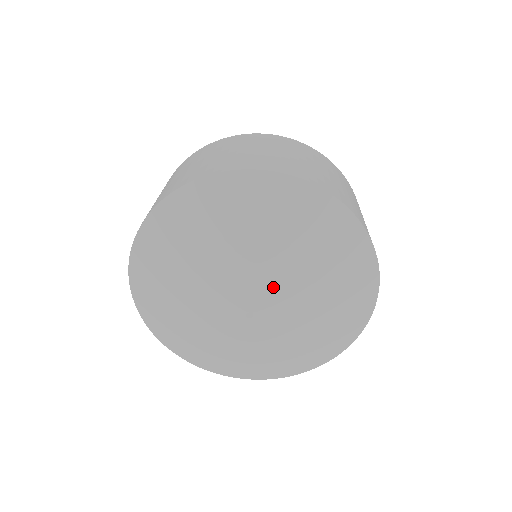
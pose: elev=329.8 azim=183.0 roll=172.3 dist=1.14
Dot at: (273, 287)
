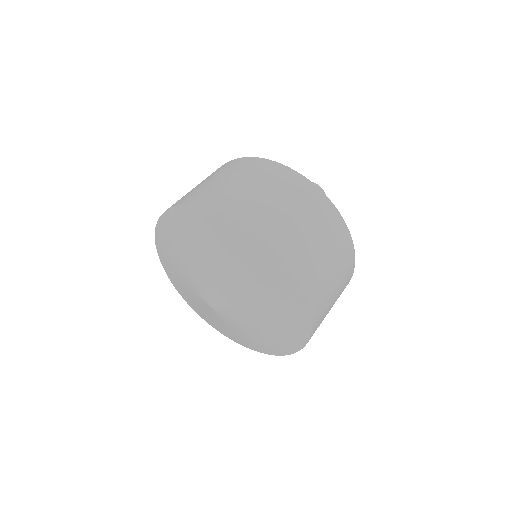
Dot at: (234, 311)
